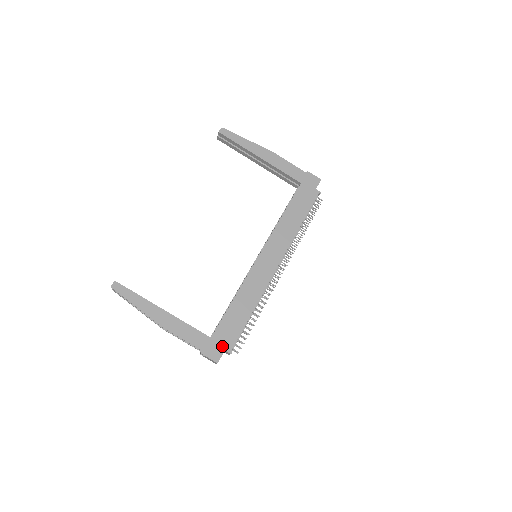
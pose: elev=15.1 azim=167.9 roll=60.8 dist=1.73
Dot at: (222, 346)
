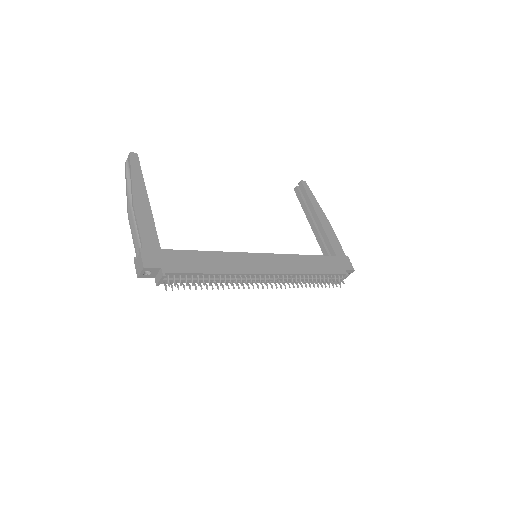
Dot at: (163, 263)
